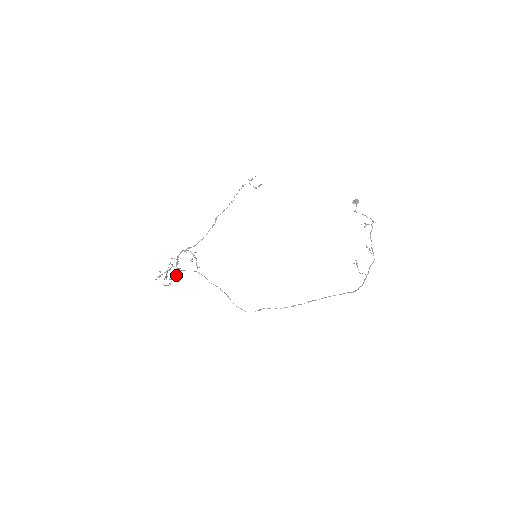
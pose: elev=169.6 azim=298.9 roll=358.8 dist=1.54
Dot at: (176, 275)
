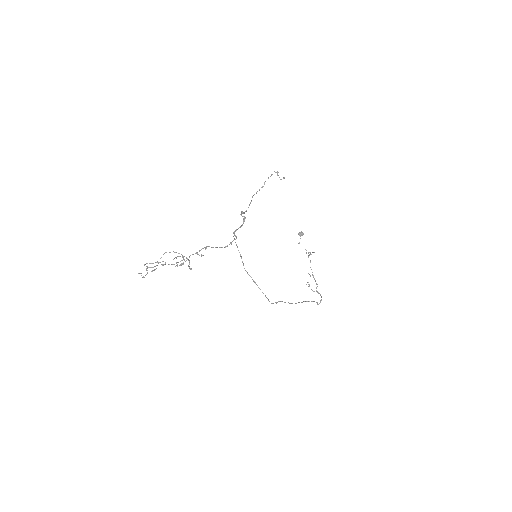
Dot at: (235, 235)
